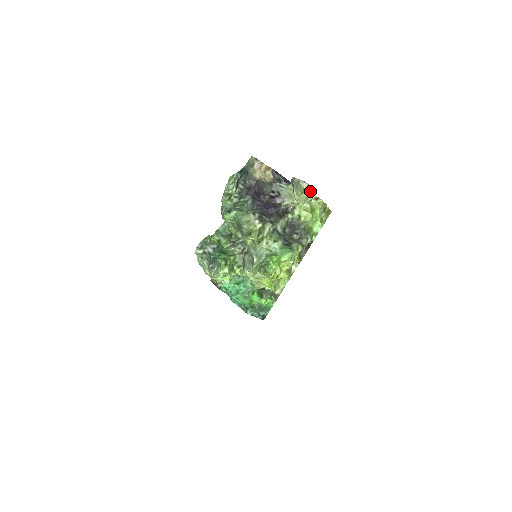
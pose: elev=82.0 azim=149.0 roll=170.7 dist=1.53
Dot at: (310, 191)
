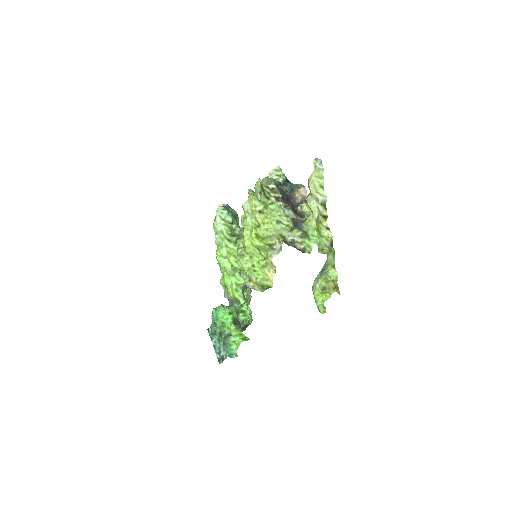
Dot at: (323, 190)
